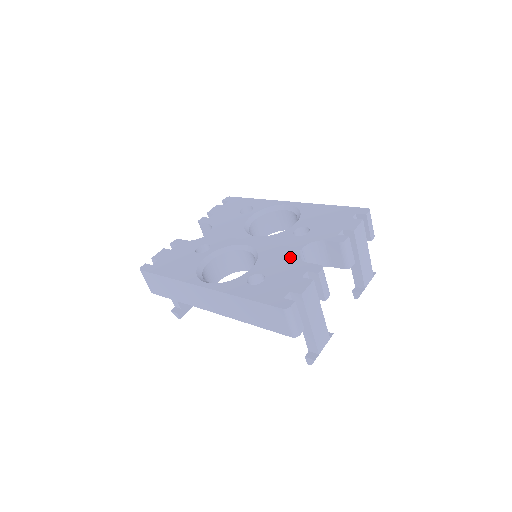
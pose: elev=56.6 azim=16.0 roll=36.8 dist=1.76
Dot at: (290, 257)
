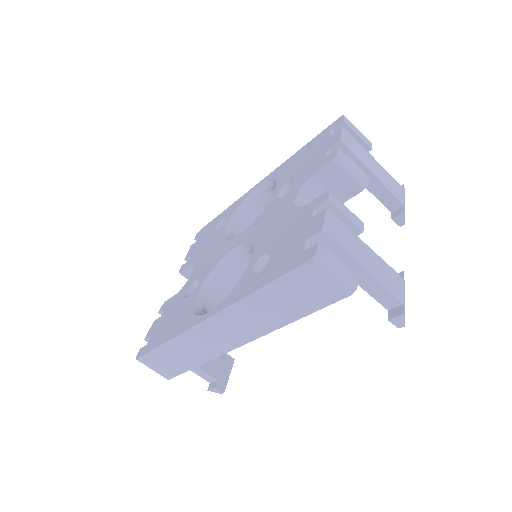
Dot at: (286, 216)
